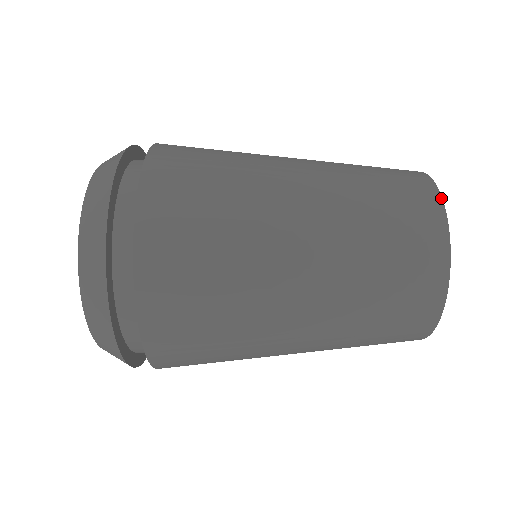
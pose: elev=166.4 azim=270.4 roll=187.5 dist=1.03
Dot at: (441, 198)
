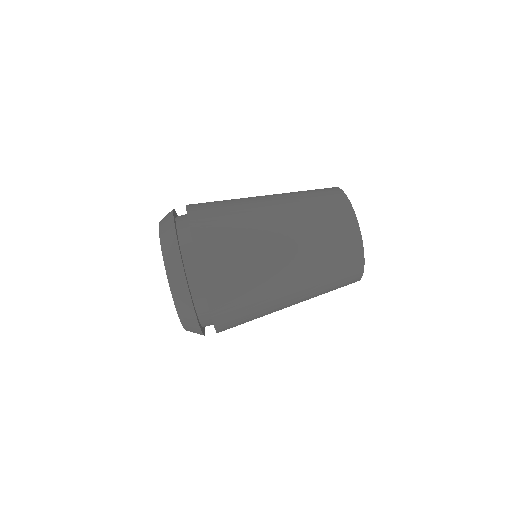
Dot at: (355, 215)
